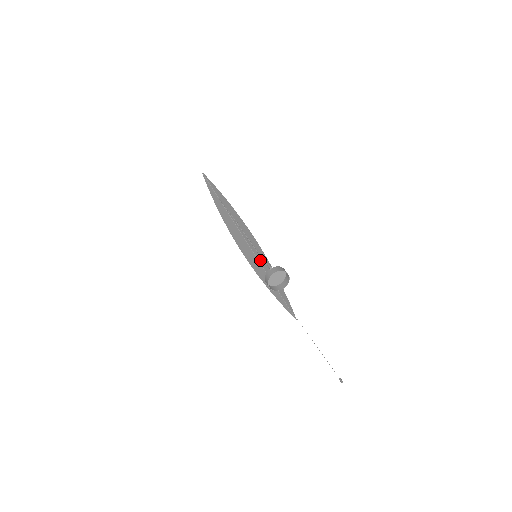
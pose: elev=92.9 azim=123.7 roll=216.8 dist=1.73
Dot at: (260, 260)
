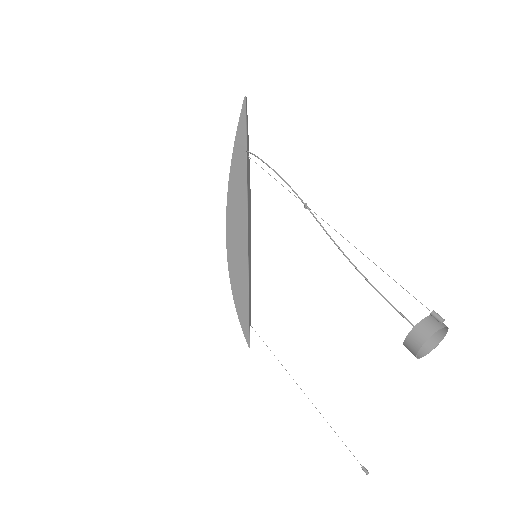
Dot at: (249, 261)
